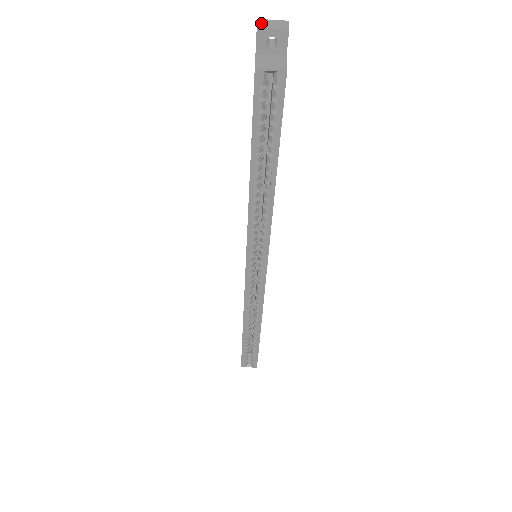
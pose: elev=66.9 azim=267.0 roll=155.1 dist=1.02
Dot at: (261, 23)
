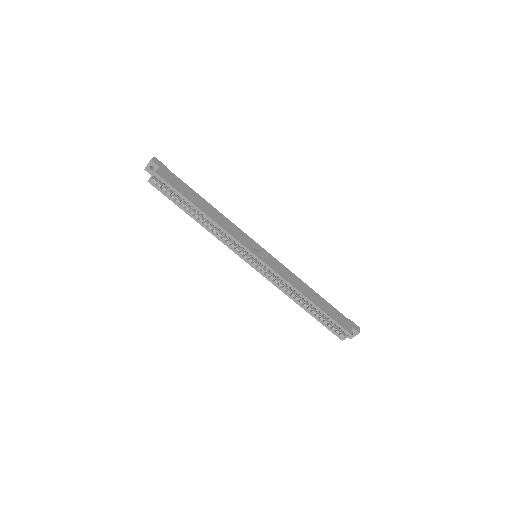
Dot at: (147, 167)
